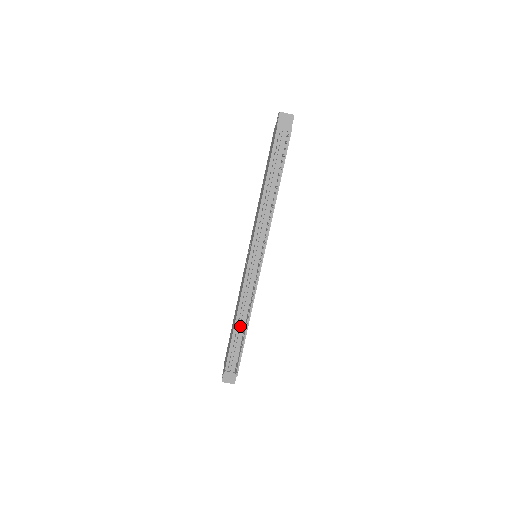
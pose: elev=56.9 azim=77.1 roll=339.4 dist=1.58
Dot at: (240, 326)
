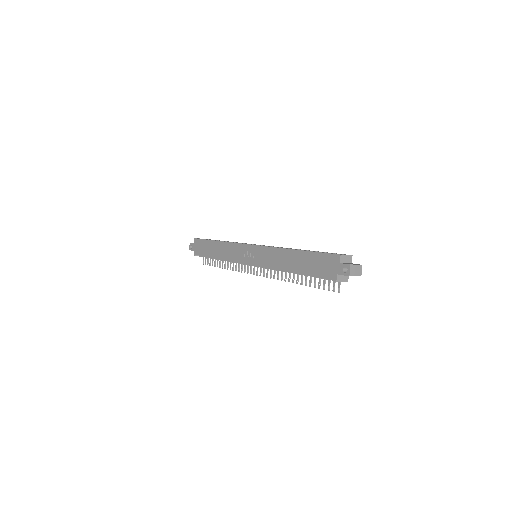
Dot at: occluded
